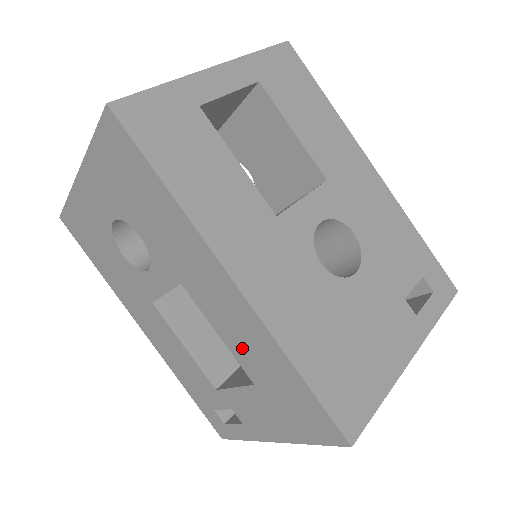
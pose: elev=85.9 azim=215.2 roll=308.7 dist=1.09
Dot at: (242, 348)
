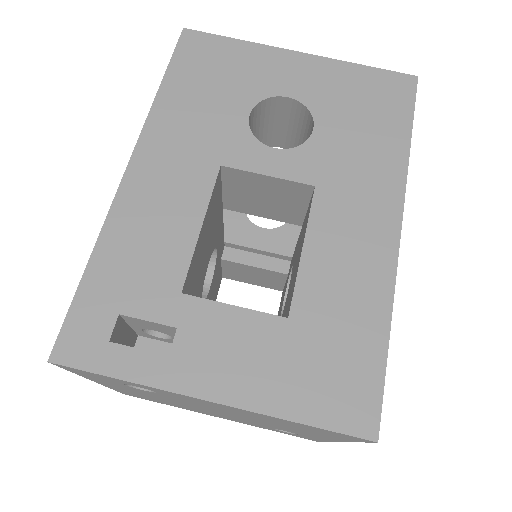
Dot at: (327, 277)
